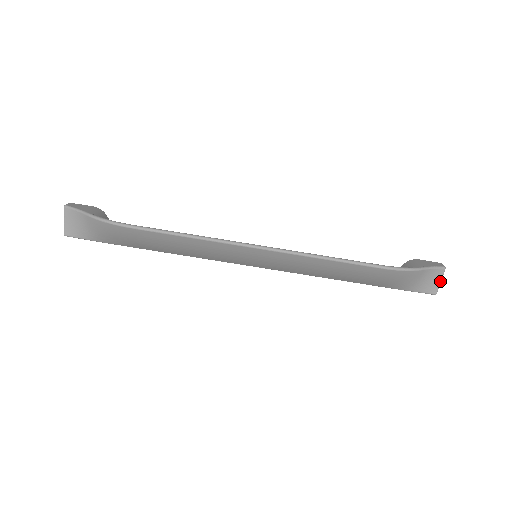
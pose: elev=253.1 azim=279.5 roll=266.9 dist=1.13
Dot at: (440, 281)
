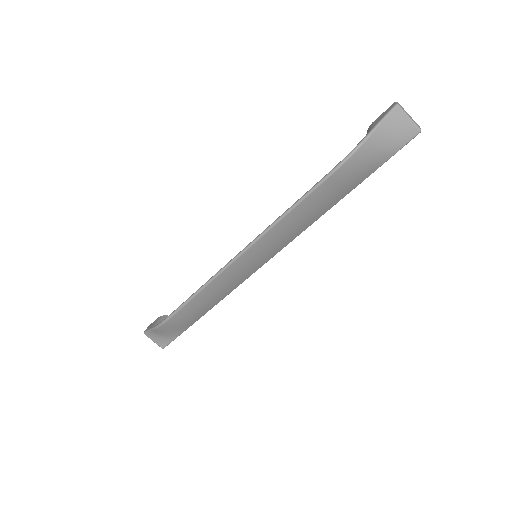
Dot at: (408, 119)
